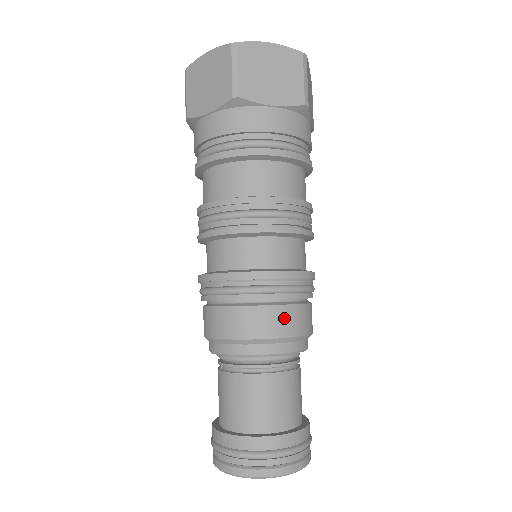
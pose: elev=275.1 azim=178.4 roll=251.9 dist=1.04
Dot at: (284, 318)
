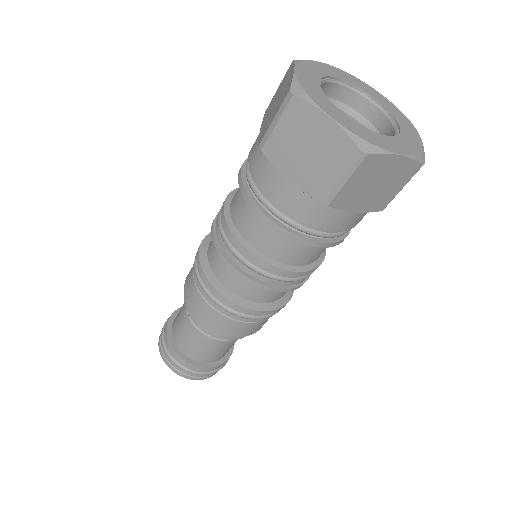
Dot at: (254, 328)
